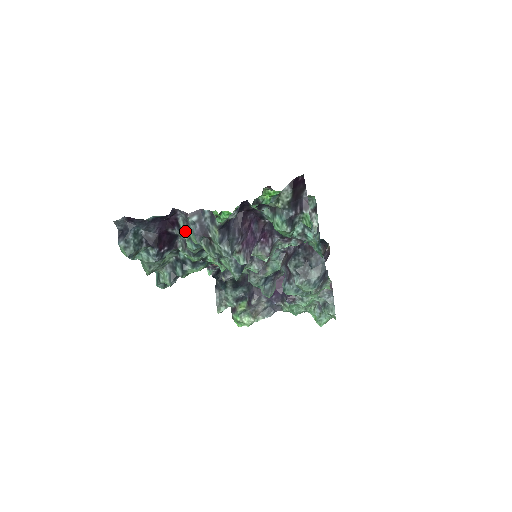
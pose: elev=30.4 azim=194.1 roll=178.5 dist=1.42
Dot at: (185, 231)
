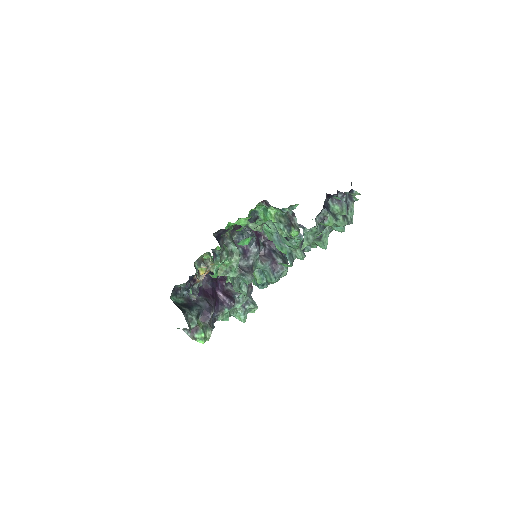
Dot at: (337, 207)
